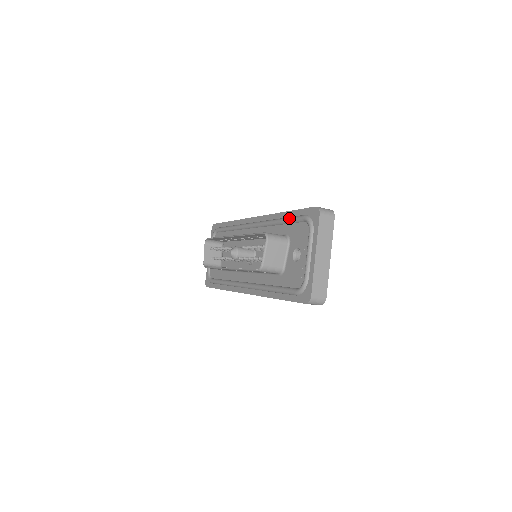
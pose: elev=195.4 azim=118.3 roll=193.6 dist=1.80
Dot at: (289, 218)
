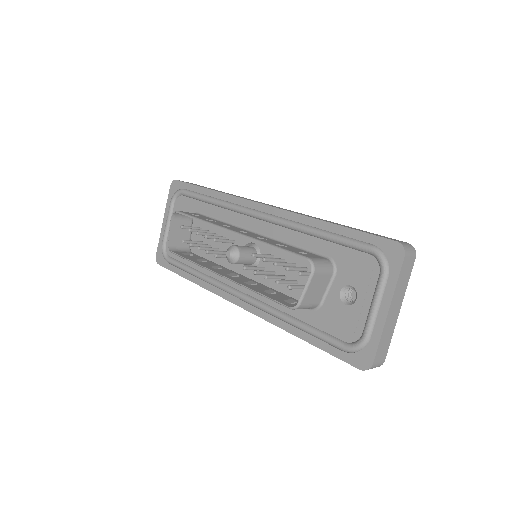
Dot at: (340, 237)
